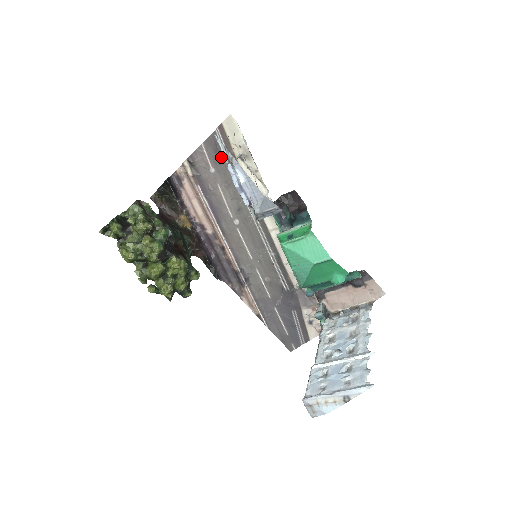
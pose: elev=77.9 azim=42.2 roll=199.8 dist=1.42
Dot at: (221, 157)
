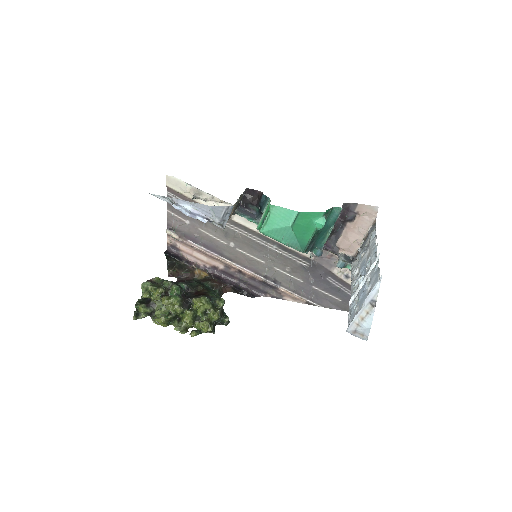
Dot at: occluded
